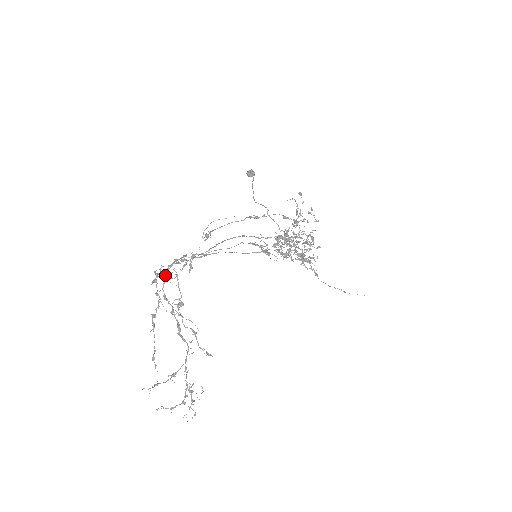
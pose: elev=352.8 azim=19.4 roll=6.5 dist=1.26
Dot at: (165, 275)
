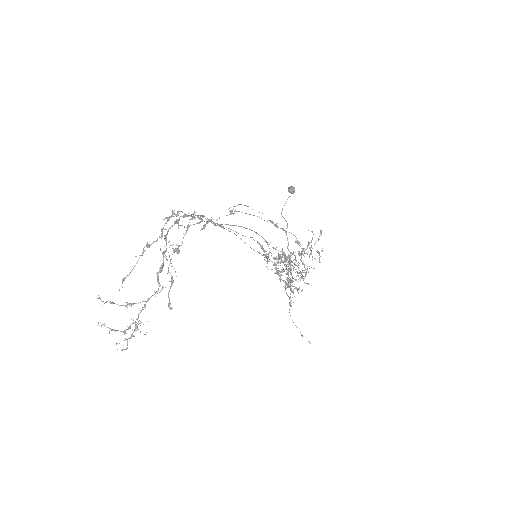
Dot at: (178, 220)
